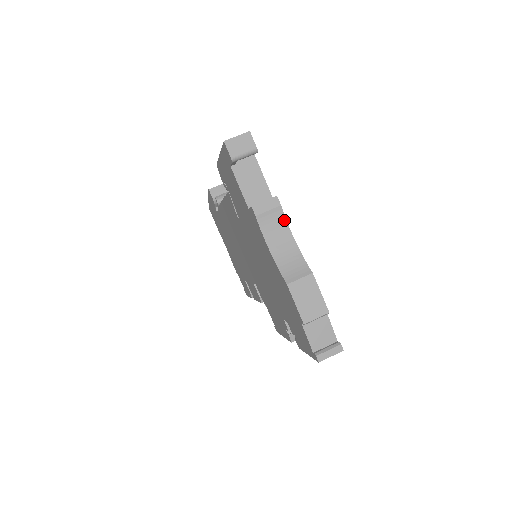
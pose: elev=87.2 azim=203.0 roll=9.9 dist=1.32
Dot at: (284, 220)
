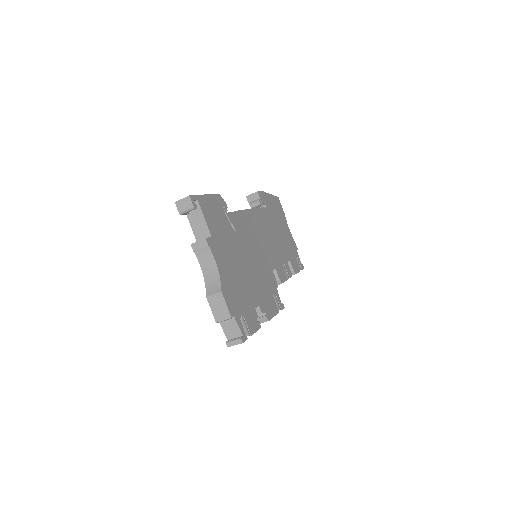
Dot at: (211, 254)
